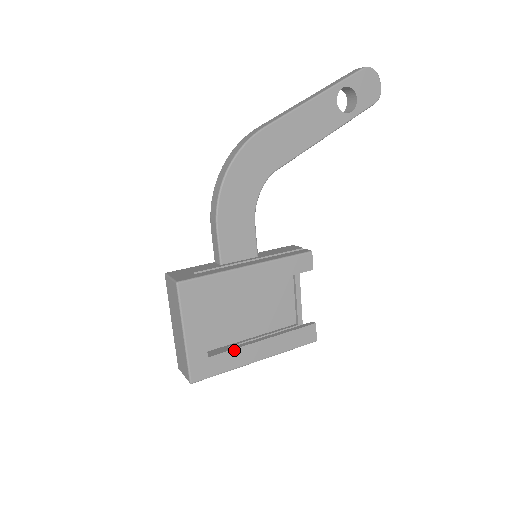
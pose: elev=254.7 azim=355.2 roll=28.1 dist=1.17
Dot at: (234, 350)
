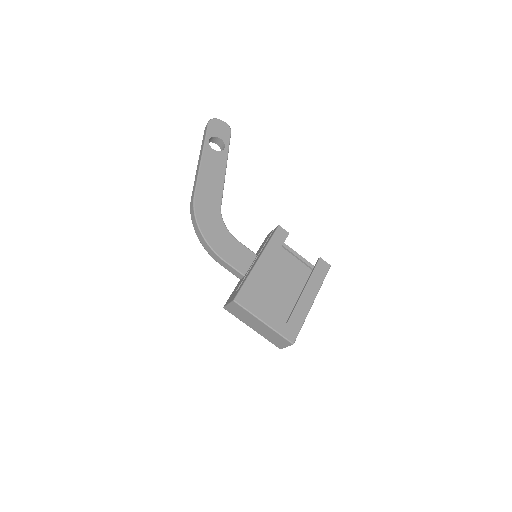
Dot at: (296, 308)
